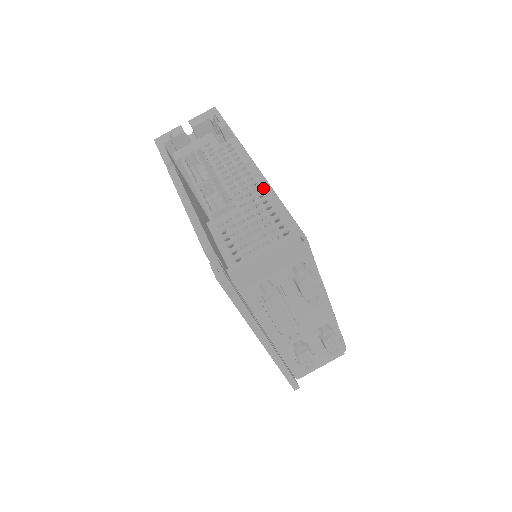
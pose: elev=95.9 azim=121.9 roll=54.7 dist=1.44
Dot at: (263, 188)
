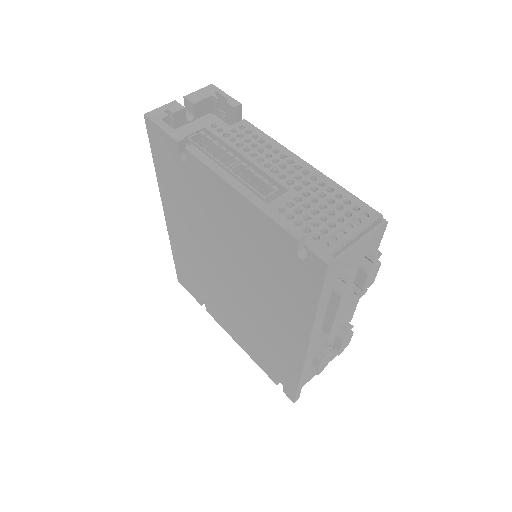
Dot at: (312, 171)
